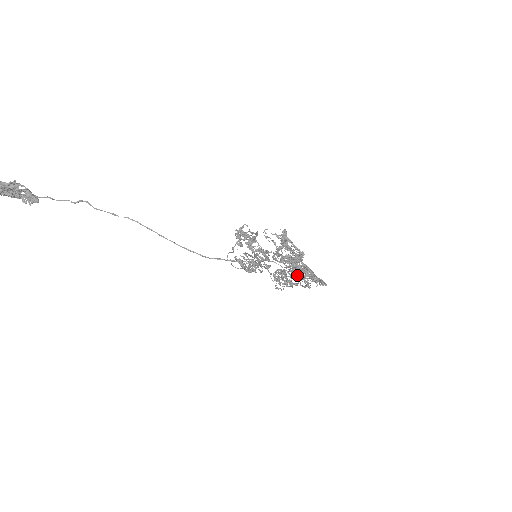
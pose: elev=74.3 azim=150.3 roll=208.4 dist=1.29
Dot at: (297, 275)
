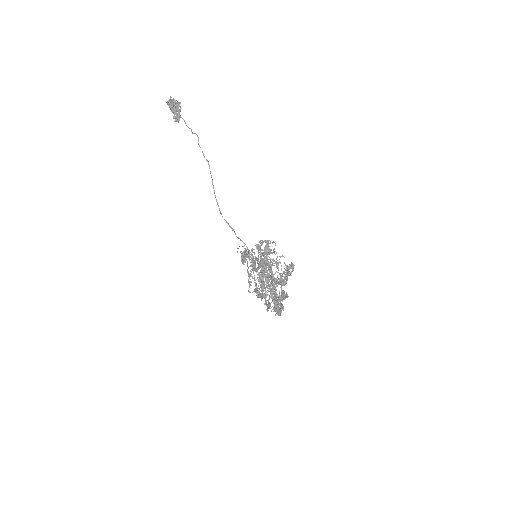
Dot at: occluded
